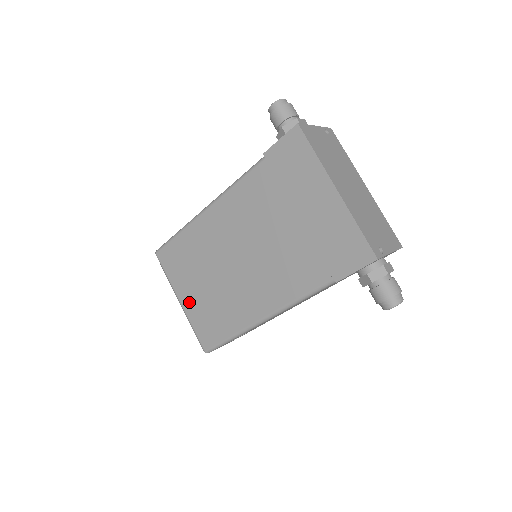
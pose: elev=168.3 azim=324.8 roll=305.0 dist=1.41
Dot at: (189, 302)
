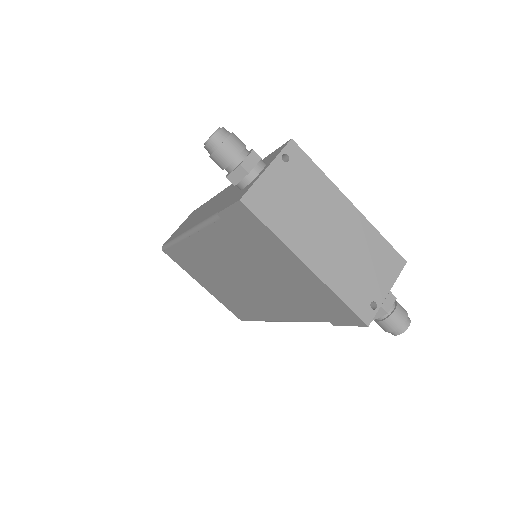
Dot at: (211, 290)
